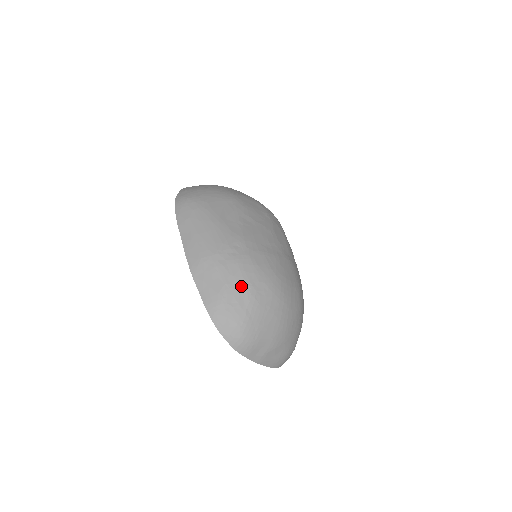
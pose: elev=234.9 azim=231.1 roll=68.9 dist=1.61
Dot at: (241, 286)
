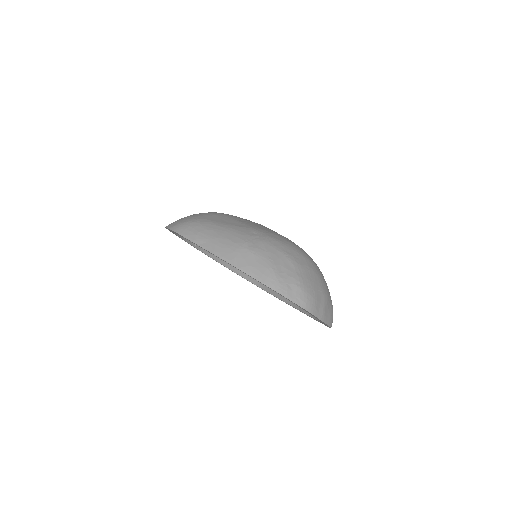
Dot at: (280, 256)
